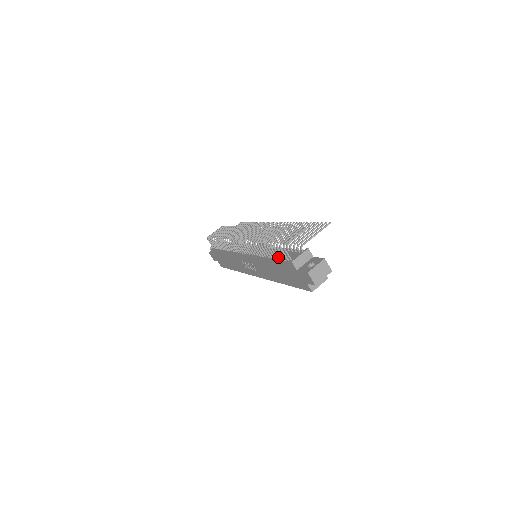
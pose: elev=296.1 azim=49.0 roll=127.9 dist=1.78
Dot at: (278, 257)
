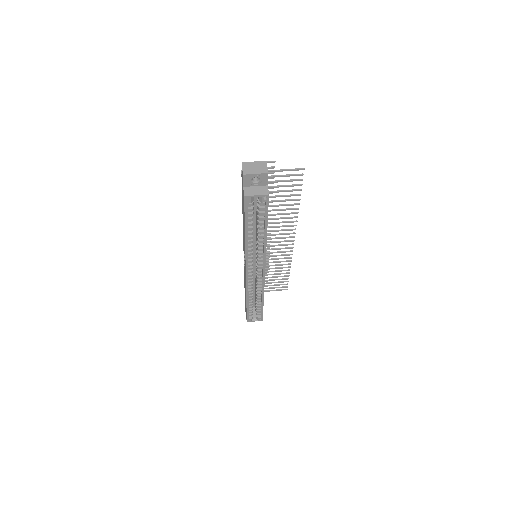
Dot at: occluded
